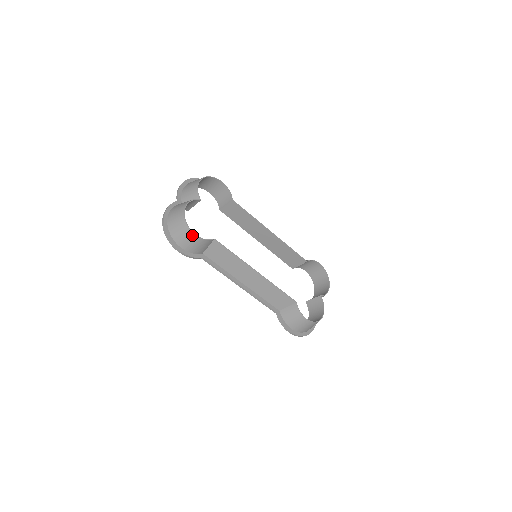
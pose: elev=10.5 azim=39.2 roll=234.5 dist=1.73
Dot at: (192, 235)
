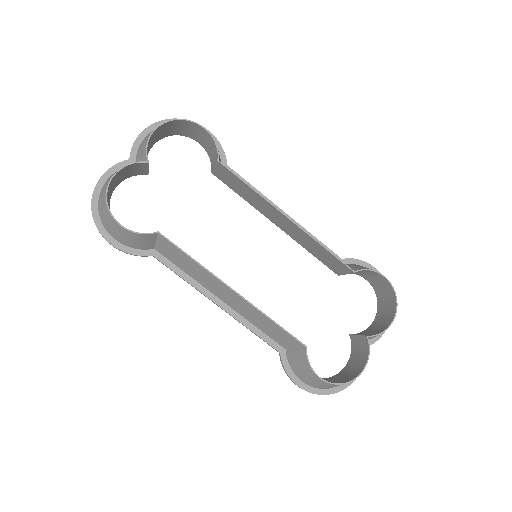
Dot at: (117, 225)
